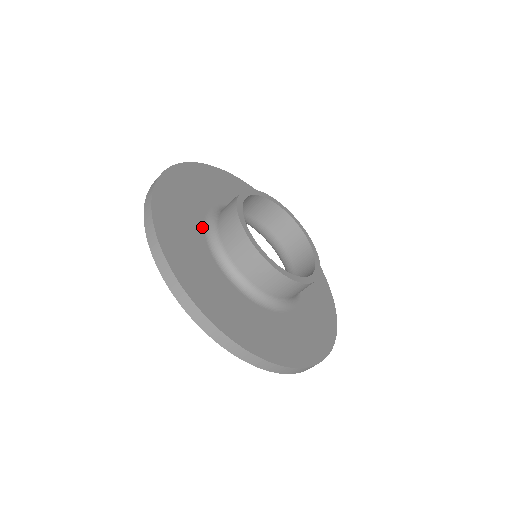
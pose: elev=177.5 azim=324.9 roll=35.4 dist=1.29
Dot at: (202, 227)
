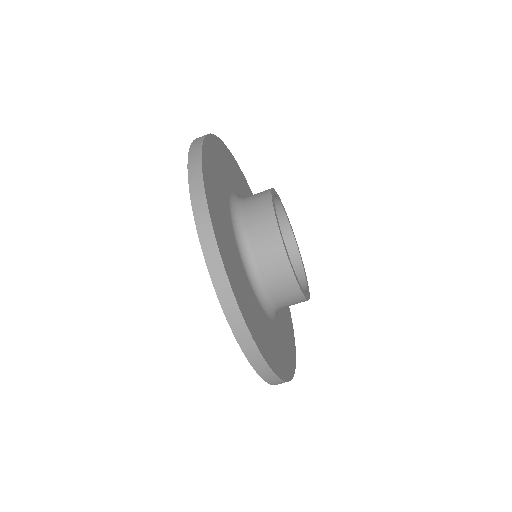
Dot at: (229, 211)
